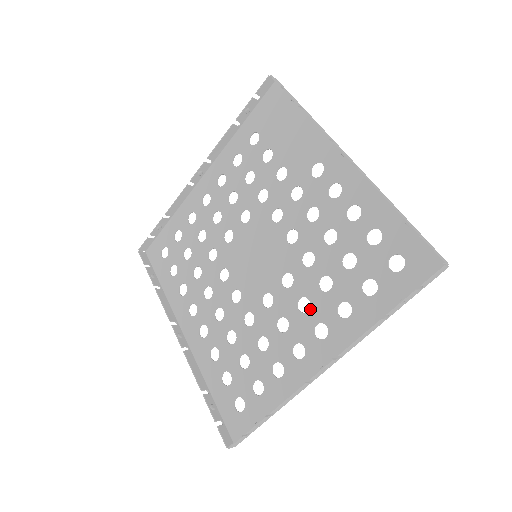
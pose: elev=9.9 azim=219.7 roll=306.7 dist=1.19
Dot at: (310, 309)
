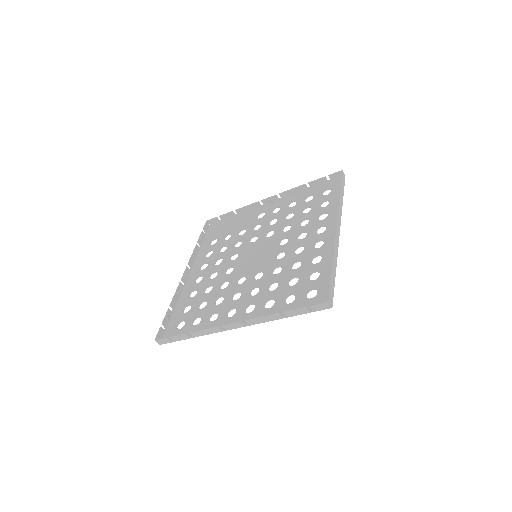
Dot at: (307, 233)
